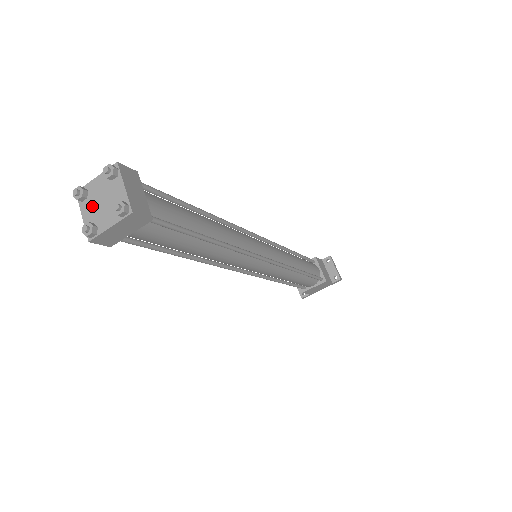
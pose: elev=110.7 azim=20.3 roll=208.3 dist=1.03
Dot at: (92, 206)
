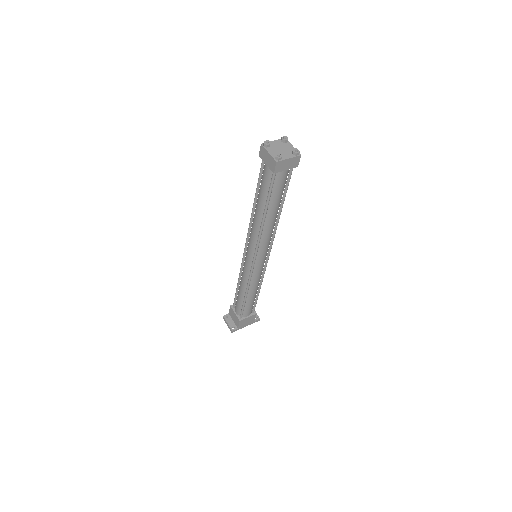
Dot at: (274, 150)
